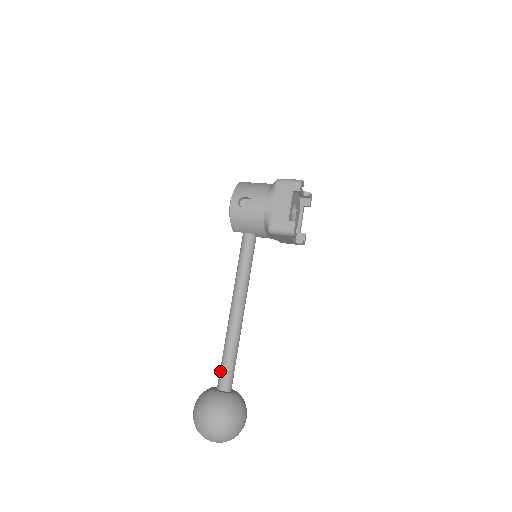
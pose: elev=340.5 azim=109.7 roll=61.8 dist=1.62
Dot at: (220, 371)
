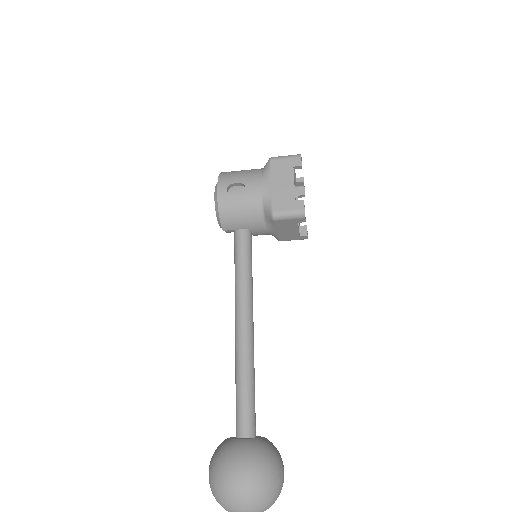
Dot at: (237, 411)
